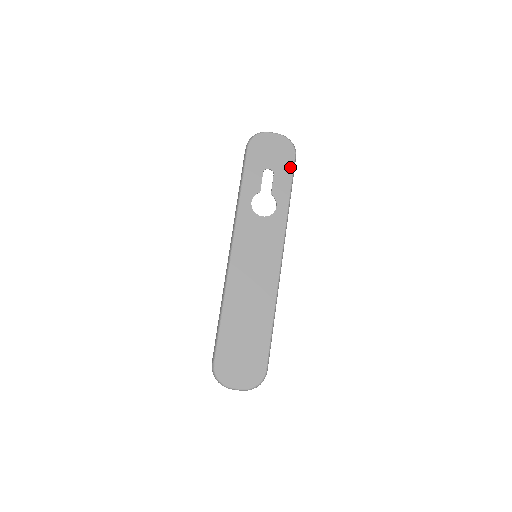
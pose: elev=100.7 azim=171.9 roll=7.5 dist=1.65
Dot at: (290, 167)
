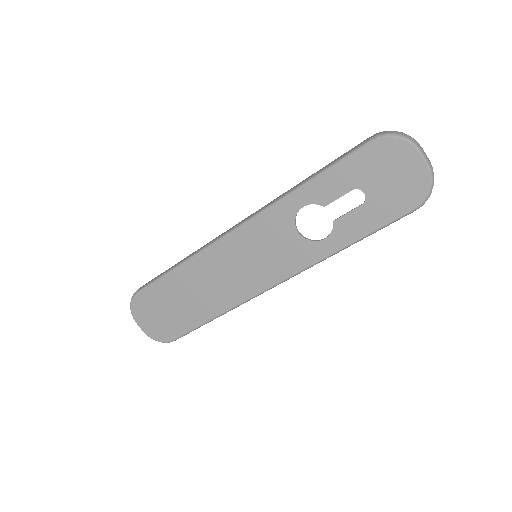
Dot at: (390, 216)
